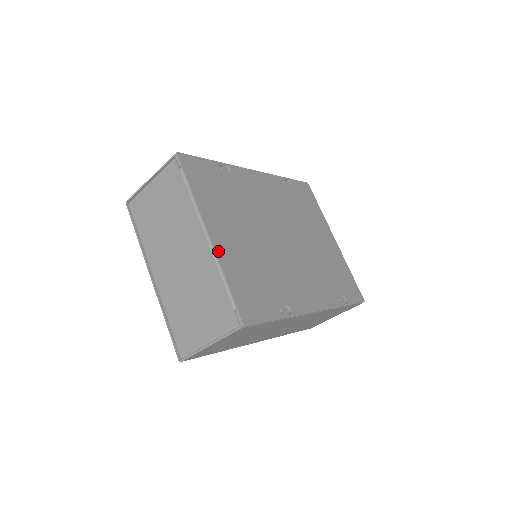
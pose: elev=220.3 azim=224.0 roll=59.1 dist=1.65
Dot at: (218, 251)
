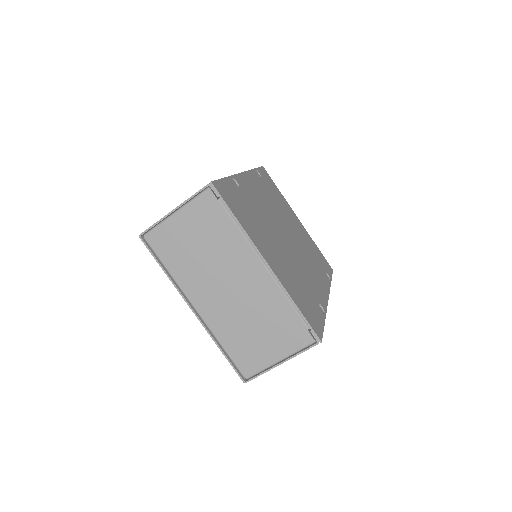
Dot at: (279, 278)
